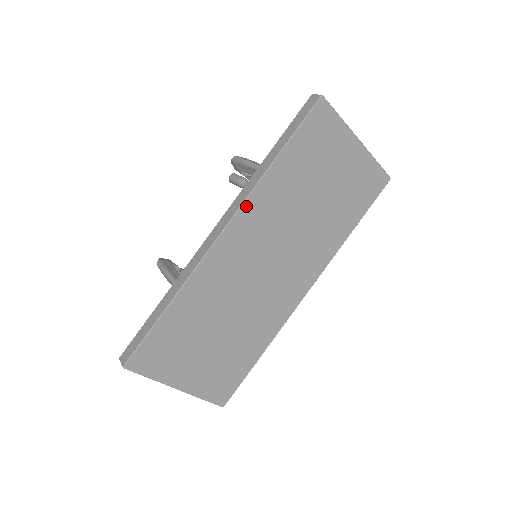
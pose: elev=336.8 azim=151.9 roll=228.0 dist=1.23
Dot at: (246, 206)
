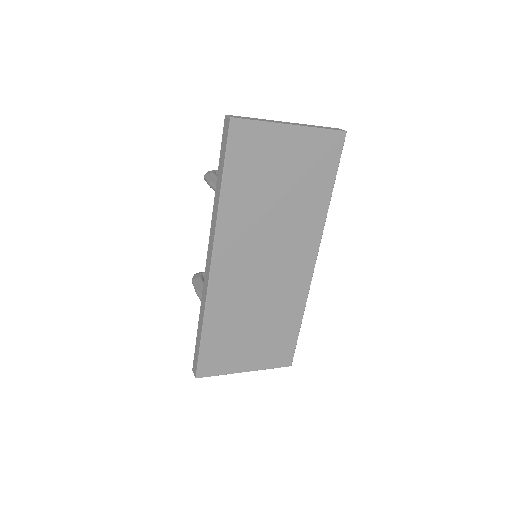
Dot at: (218, 237)
